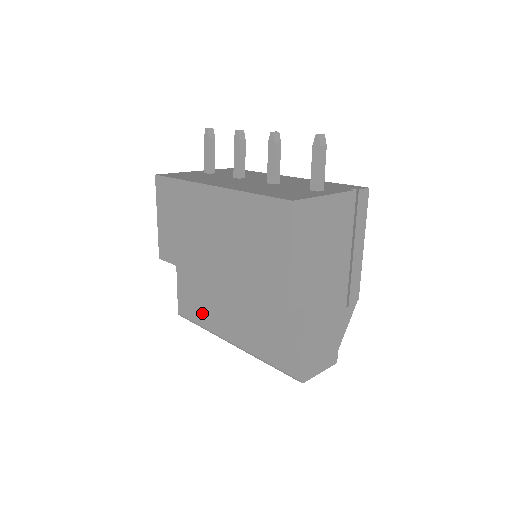
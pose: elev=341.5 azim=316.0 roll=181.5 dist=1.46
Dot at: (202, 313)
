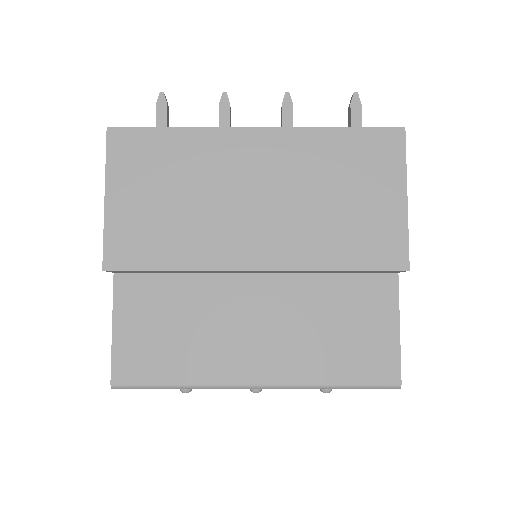
Dot at: (183, 358)
